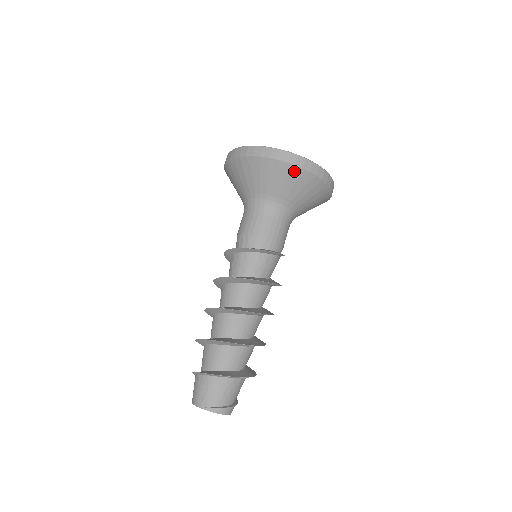
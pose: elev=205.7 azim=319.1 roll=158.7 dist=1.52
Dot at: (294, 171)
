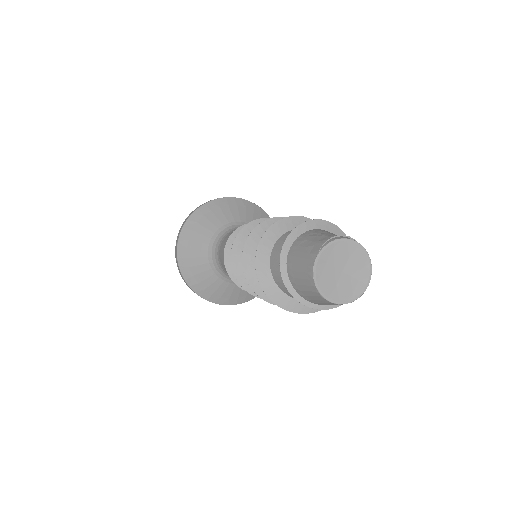
Dot at: (229, 201)
